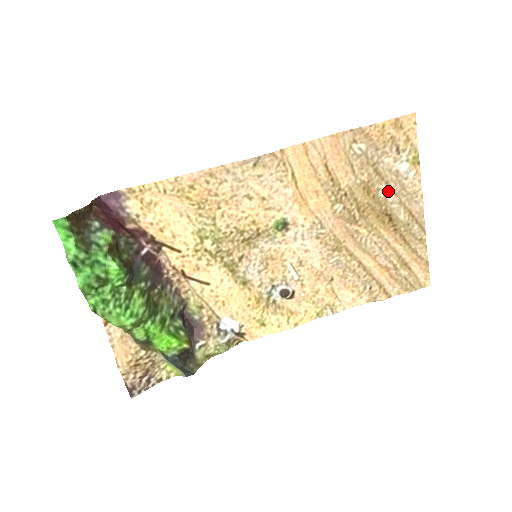
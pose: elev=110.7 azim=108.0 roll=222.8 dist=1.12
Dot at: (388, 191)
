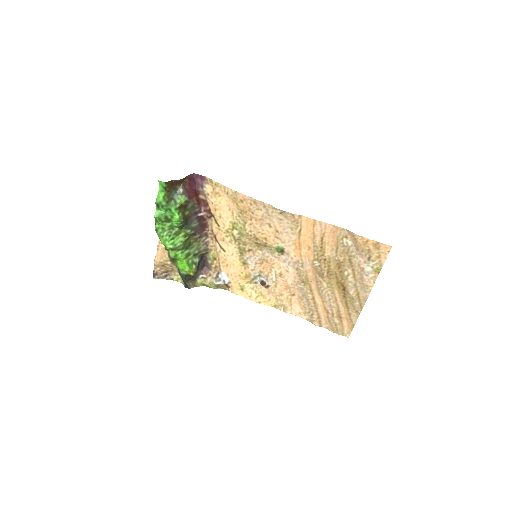
Dot at: (351, 274)
